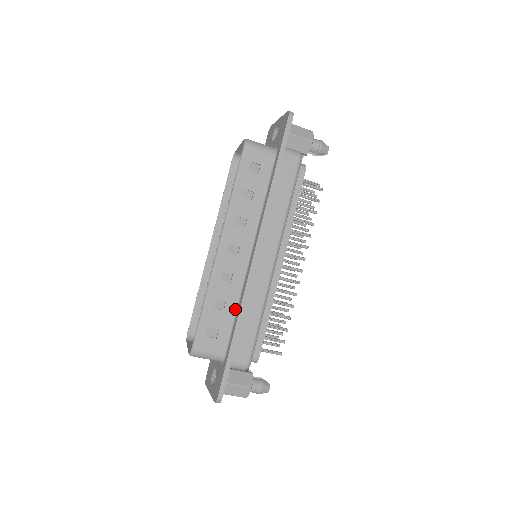
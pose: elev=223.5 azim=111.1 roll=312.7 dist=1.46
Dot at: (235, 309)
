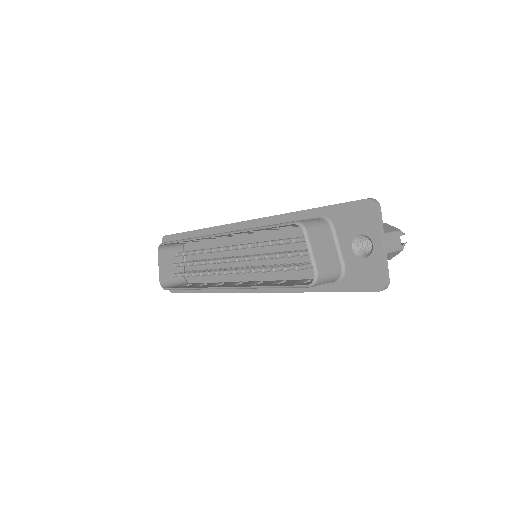
Dot at: occluded
